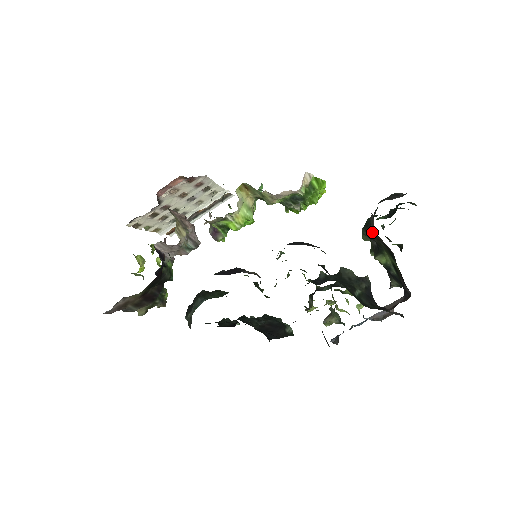
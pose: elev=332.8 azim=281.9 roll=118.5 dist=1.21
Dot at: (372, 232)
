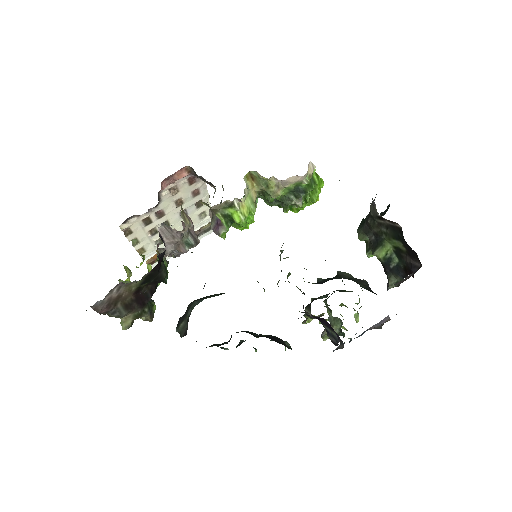
Dot at: (372, 221)
